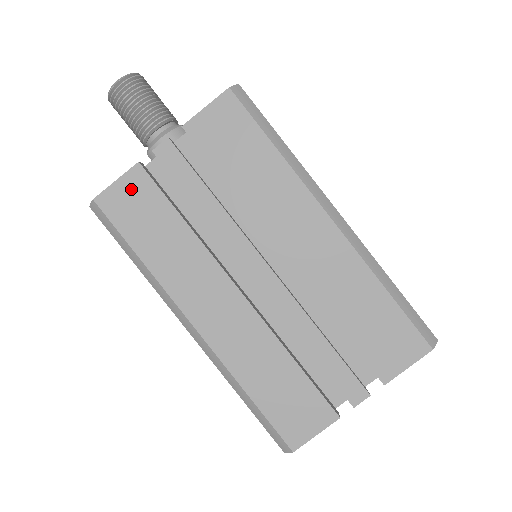
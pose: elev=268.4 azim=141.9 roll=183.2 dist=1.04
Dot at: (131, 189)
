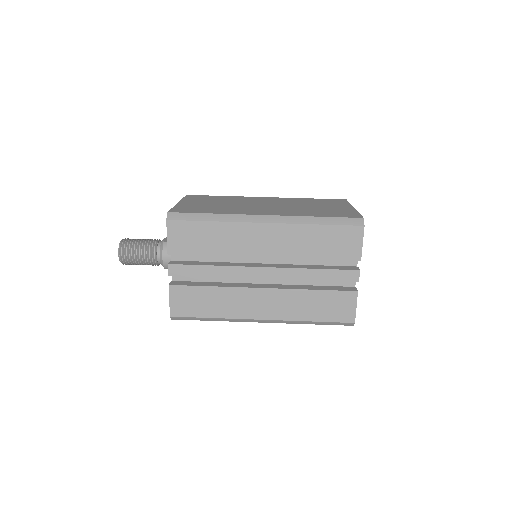
Dot at: (178, 298)
